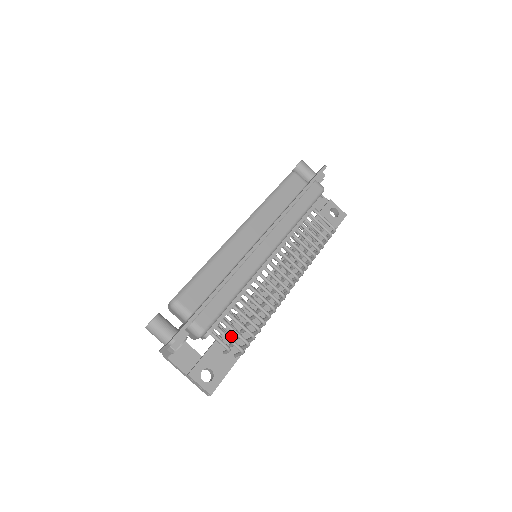
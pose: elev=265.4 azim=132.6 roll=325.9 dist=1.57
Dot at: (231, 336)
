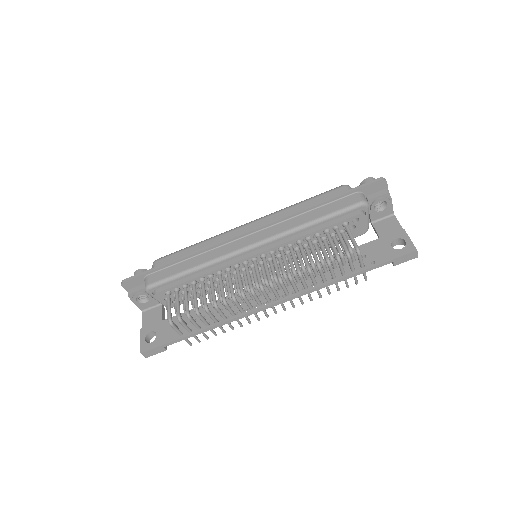
Dot at: occluded
